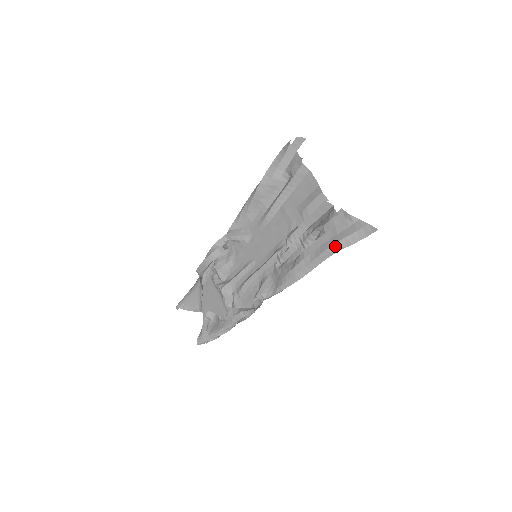
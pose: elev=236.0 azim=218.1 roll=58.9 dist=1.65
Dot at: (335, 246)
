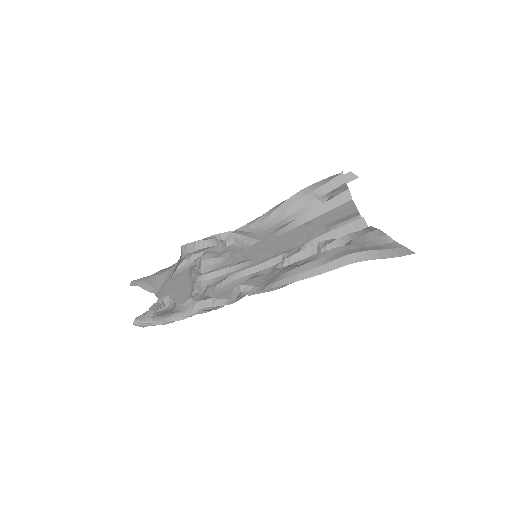
Dot at: (360, 254)
